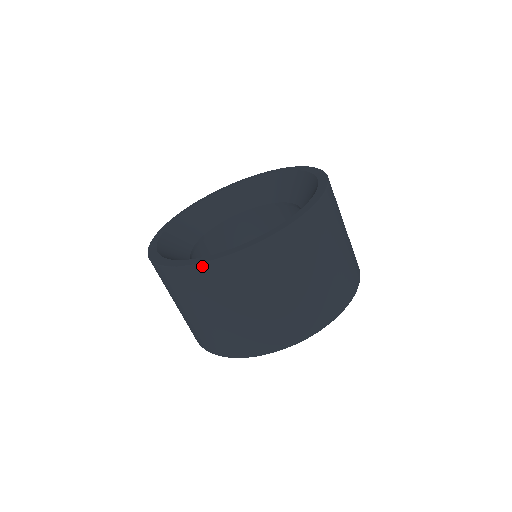
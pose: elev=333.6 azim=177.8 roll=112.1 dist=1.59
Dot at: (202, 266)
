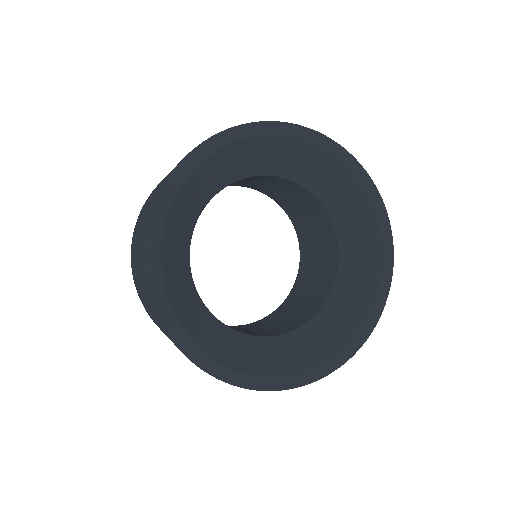
Dot at: (176, 346)
